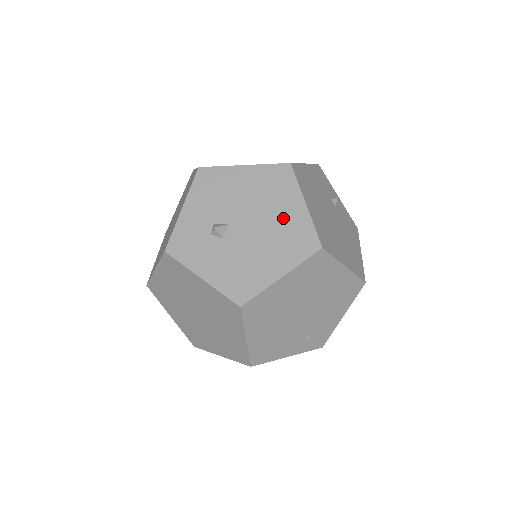
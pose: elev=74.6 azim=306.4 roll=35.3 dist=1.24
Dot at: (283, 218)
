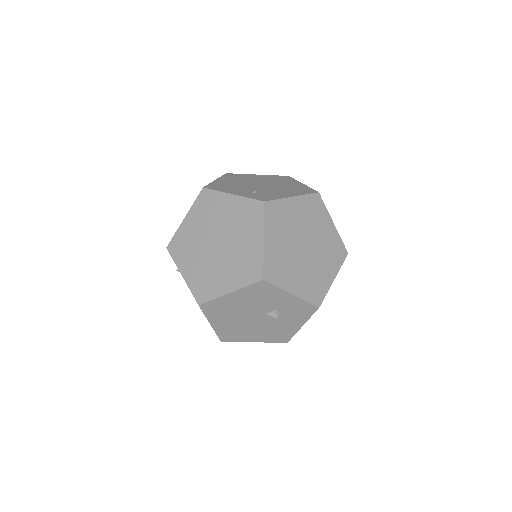
Dot at: occluded
